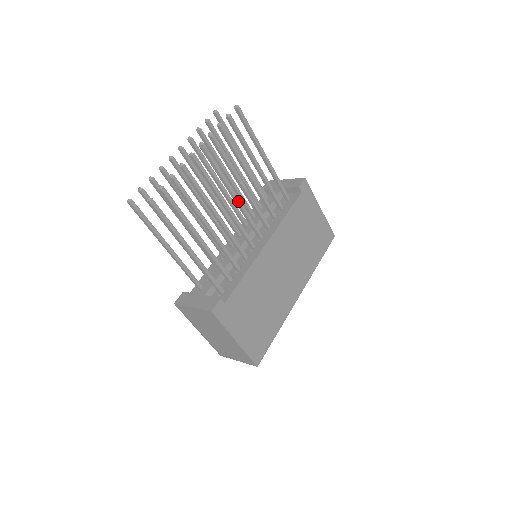
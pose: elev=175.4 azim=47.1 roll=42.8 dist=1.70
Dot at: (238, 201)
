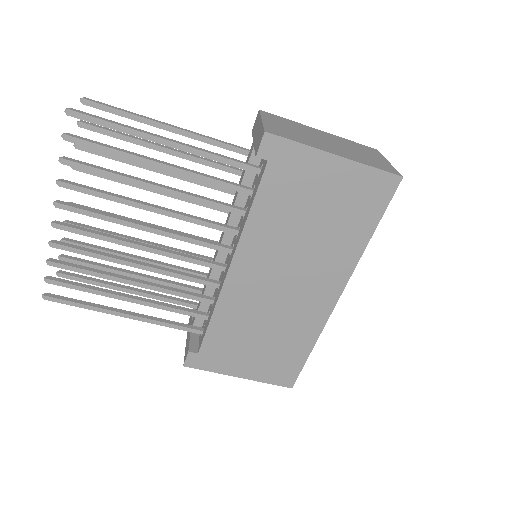
Dot at: (159, 233)
